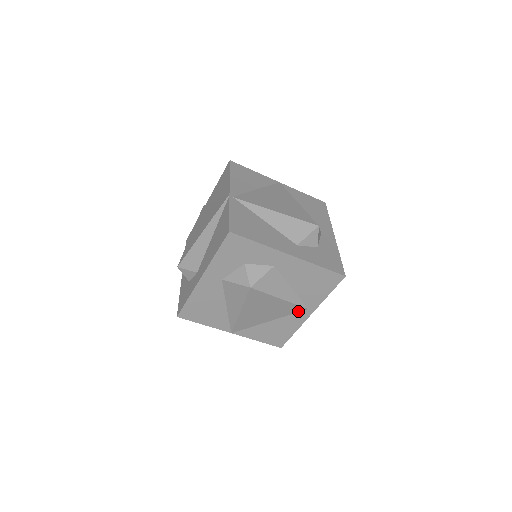
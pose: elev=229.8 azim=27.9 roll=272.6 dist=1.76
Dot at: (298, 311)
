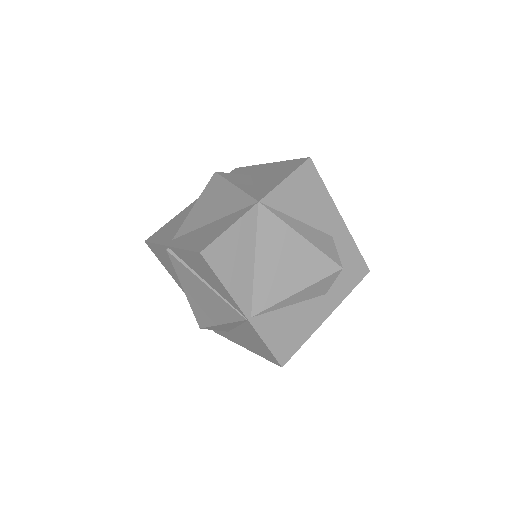
Dot at: occluded
